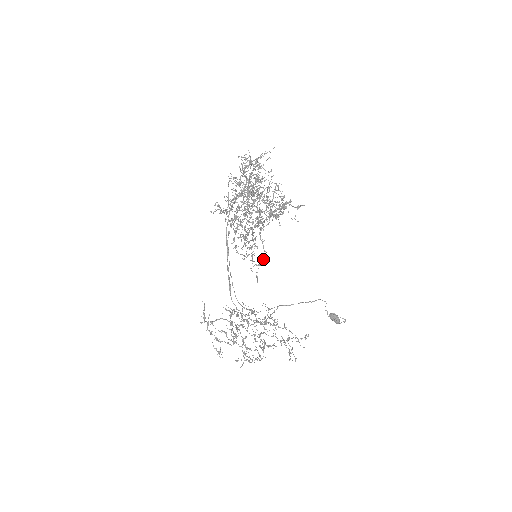
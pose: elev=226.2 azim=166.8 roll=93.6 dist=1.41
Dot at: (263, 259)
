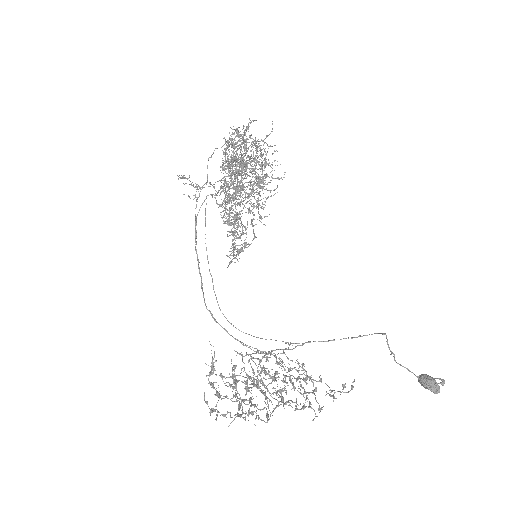
Dot at: (248, 244)
